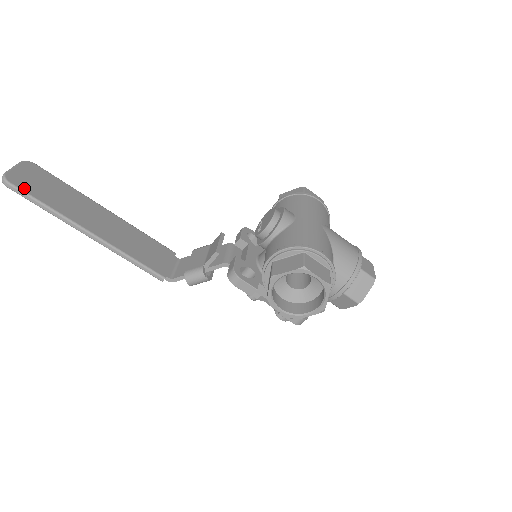
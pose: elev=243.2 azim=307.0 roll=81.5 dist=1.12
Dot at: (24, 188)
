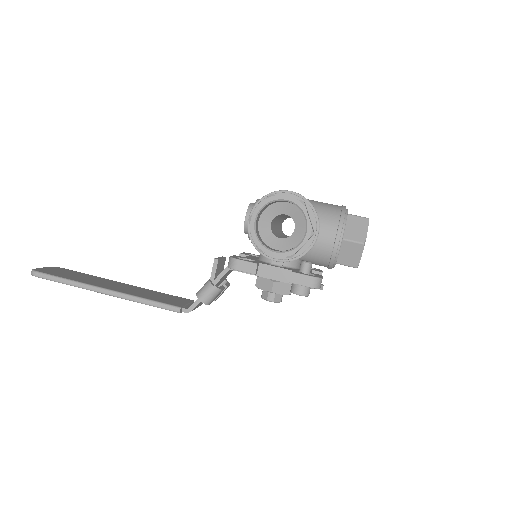
Dot at: (49, 273)
